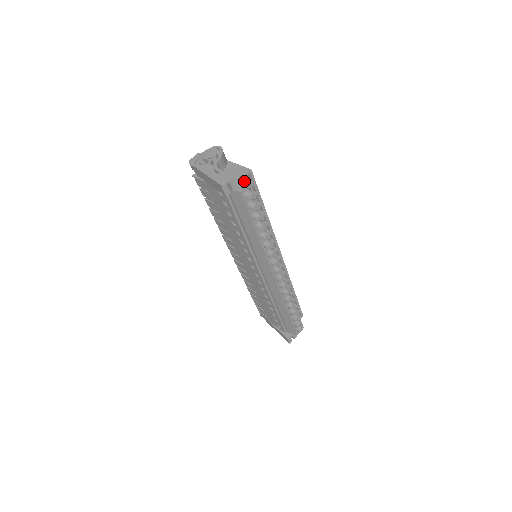
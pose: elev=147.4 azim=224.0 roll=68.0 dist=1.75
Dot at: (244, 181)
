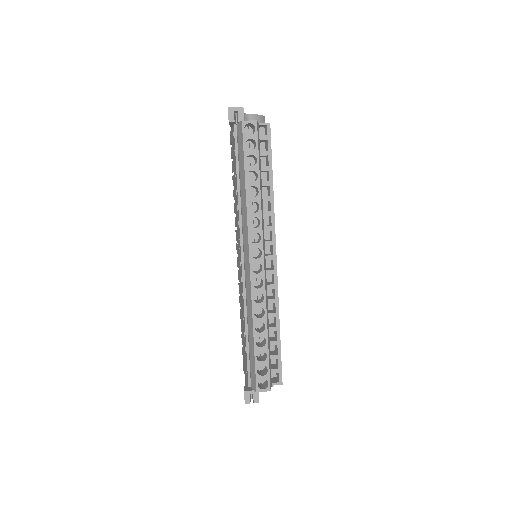
Dot at: occluded
